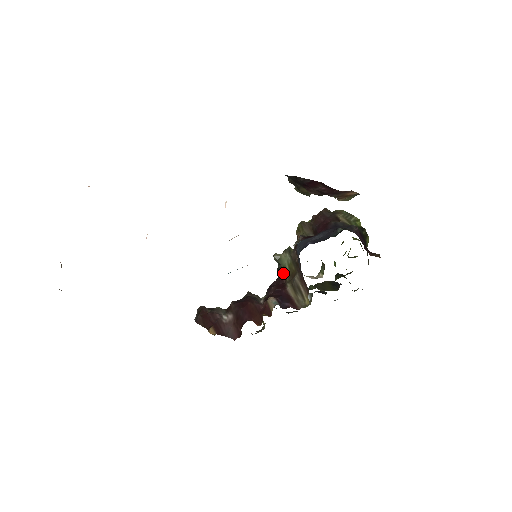
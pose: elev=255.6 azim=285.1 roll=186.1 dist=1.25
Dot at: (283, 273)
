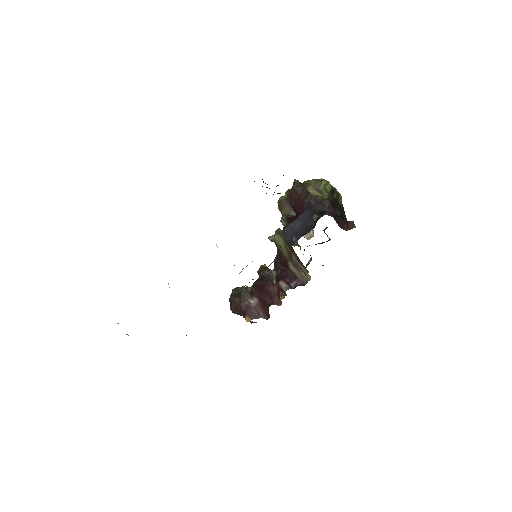
Dot at: (282, 252)
